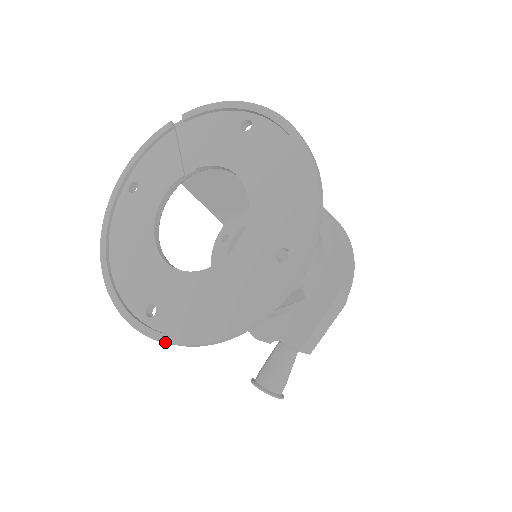
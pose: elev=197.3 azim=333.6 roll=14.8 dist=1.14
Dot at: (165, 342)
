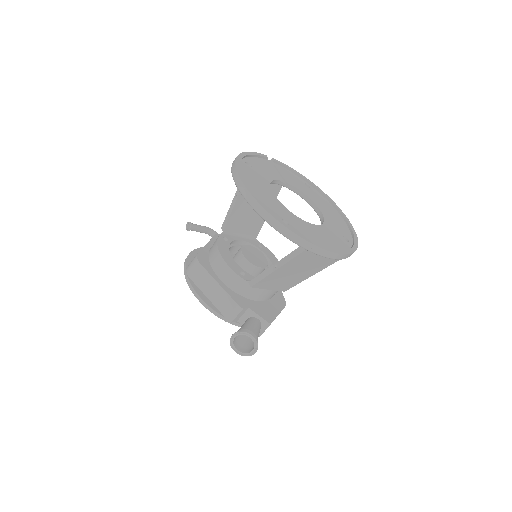
Dot at: (305, 239)
